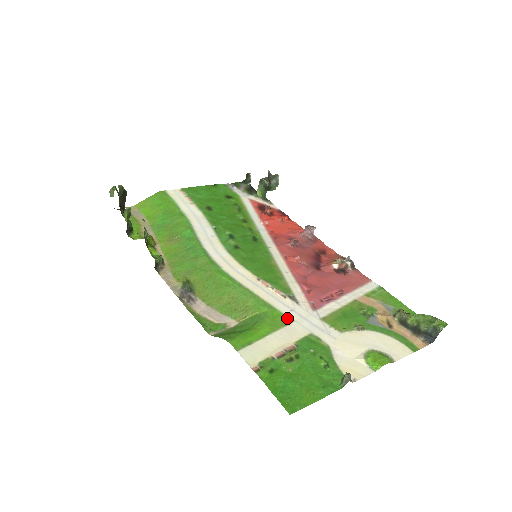
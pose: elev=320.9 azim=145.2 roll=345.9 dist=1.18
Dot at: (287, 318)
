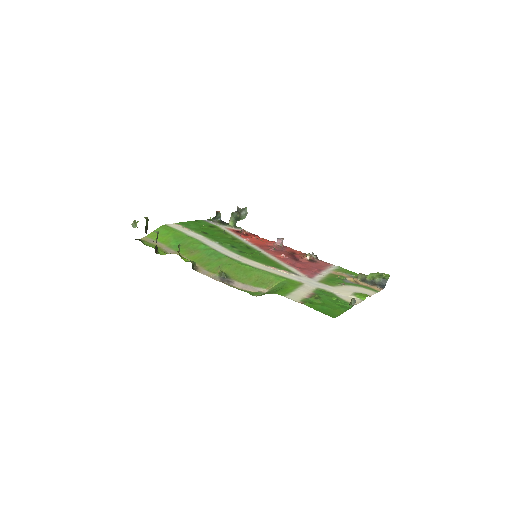
Dot at: (299, 282)
